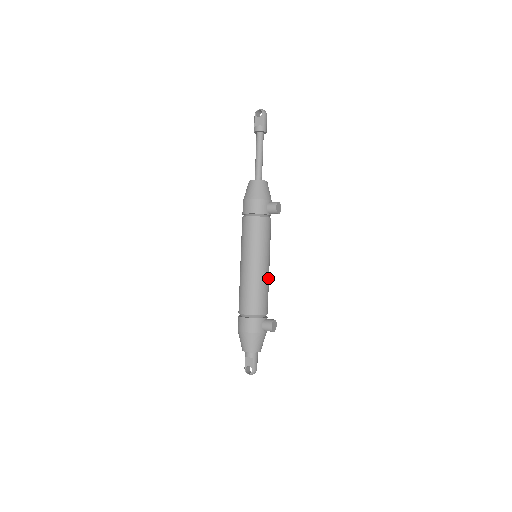
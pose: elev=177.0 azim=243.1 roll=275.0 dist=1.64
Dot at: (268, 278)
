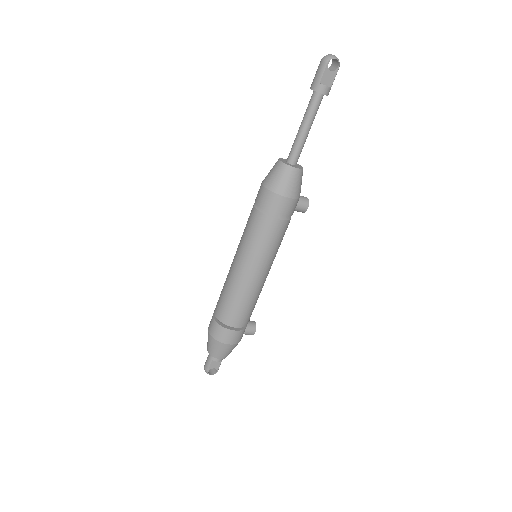
Dot at: occluded
